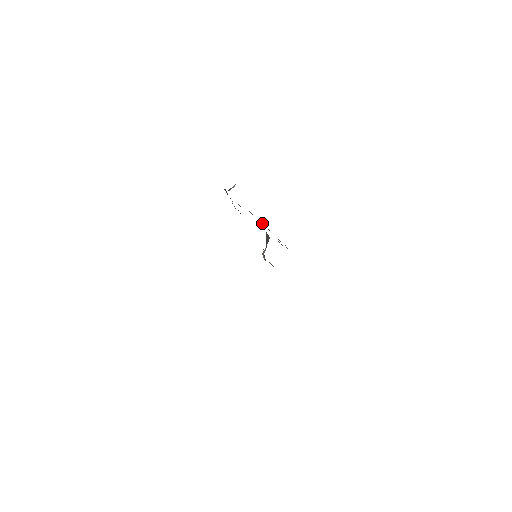
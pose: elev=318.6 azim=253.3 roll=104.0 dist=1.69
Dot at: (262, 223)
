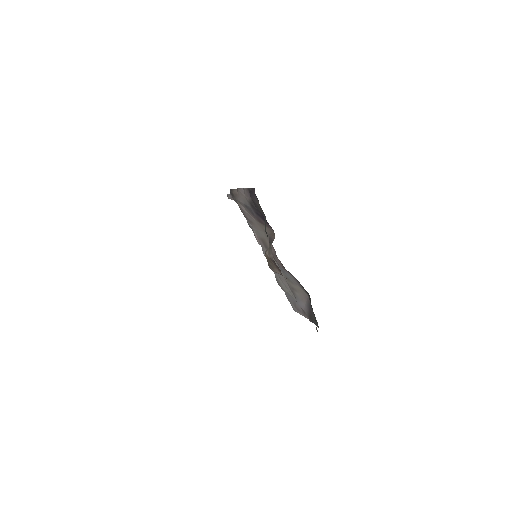
Dot at: (258, 241)
